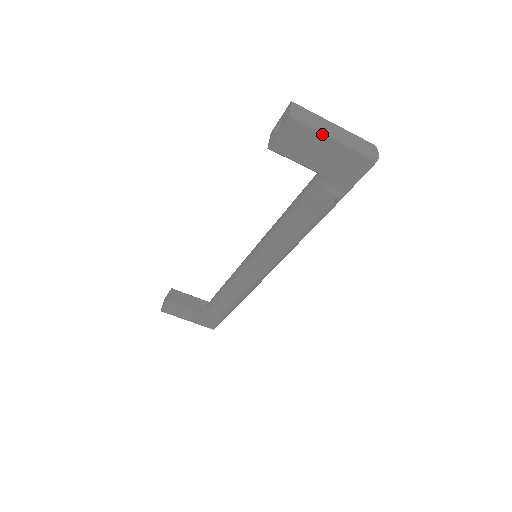
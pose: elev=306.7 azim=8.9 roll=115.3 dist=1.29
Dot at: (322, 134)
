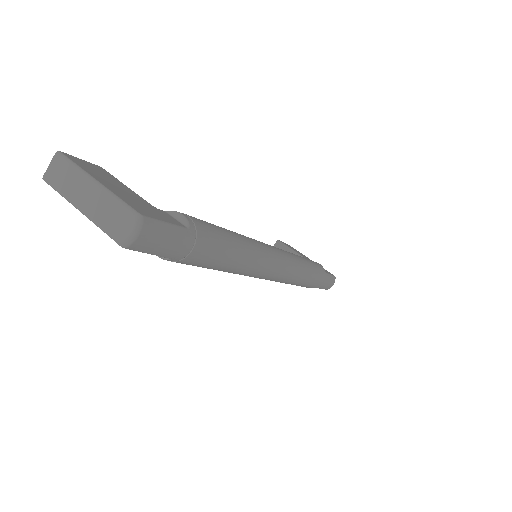
Dot at: (70, 202)
